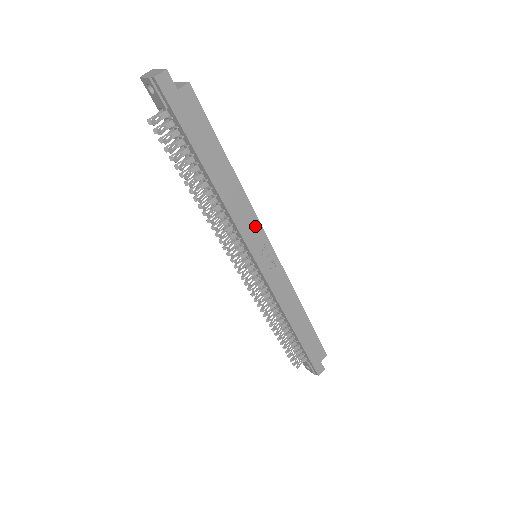
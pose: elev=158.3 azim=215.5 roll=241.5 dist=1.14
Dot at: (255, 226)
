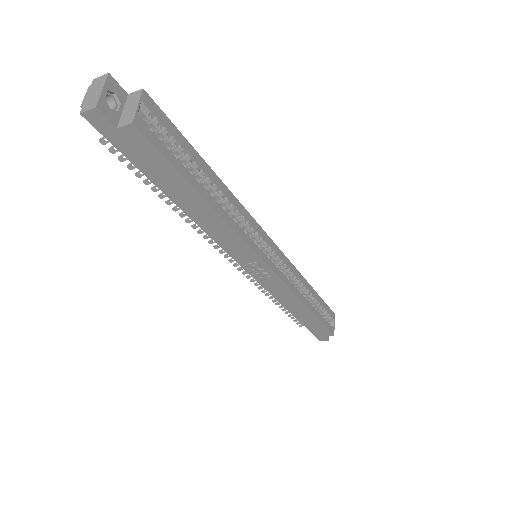
Dot at: (243, 247)
